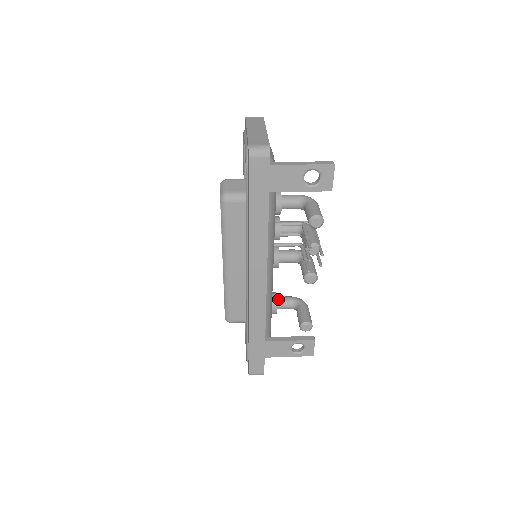
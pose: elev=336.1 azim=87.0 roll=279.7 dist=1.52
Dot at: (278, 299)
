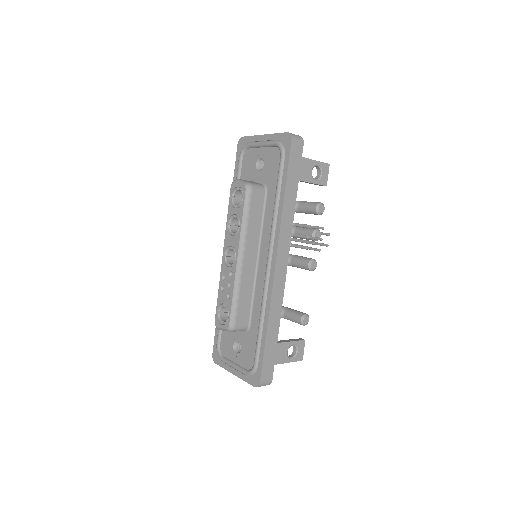
Dot at: occluded
